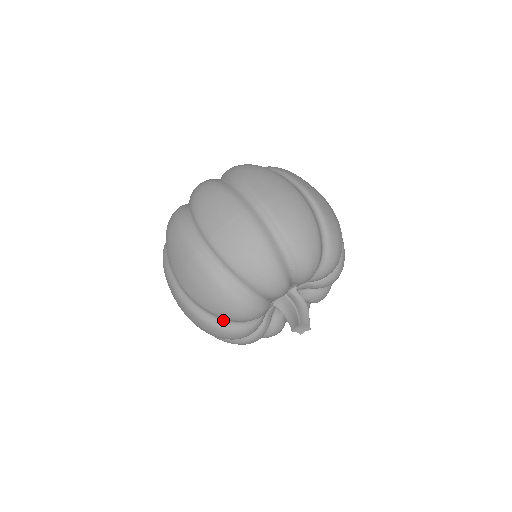
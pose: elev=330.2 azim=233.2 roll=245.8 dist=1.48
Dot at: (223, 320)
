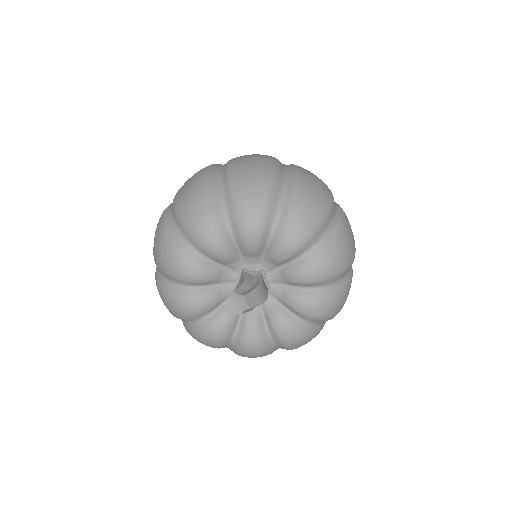
Dot at: (168, 280)
